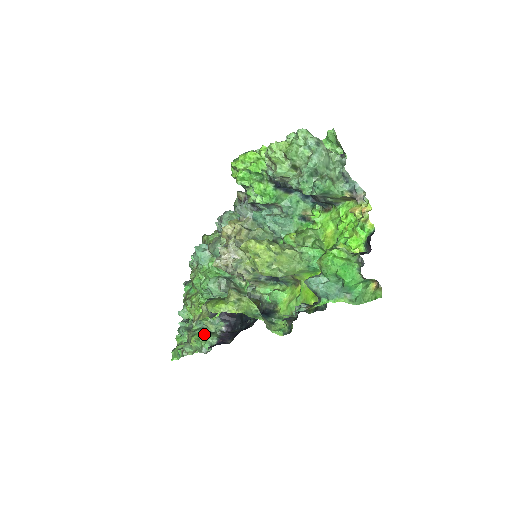
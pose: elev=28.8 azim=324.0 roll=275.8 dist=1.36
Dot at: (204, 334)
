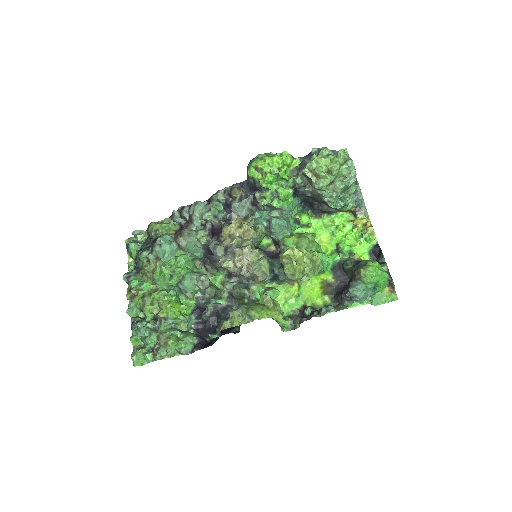
Dot at: (178, 334)
